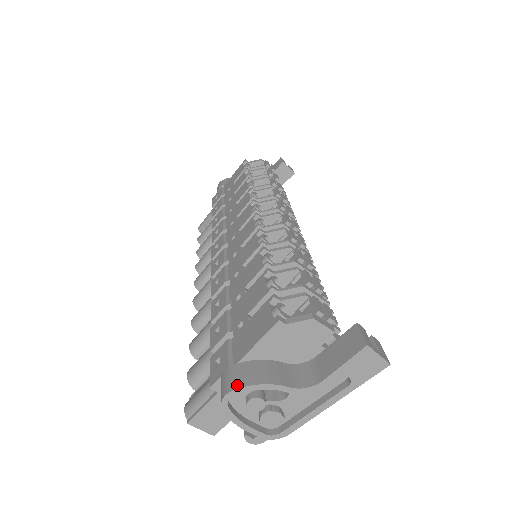
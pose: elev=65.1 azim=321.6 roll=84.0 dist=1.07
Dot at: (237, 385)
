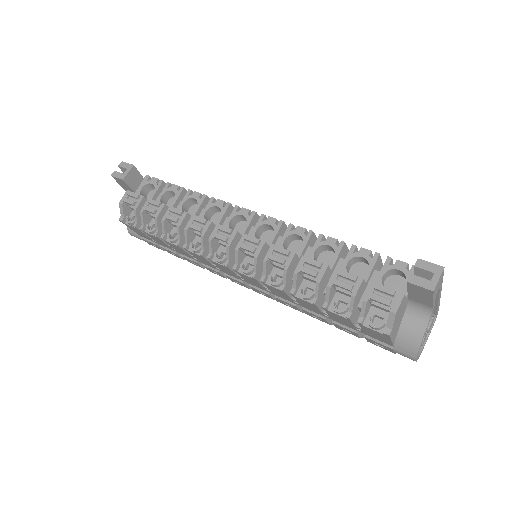
Dot at: (414, 356)
